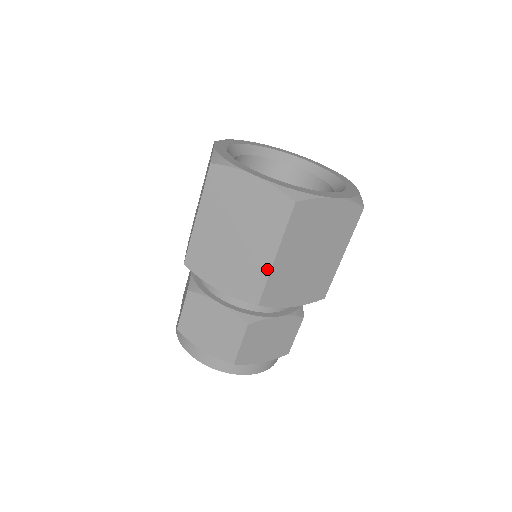
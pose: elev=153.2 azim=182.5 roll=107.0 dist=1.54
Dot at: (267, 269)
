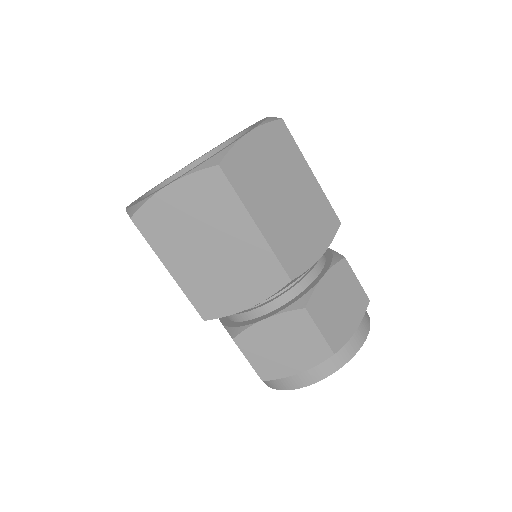
Dot at: (178, 285)
